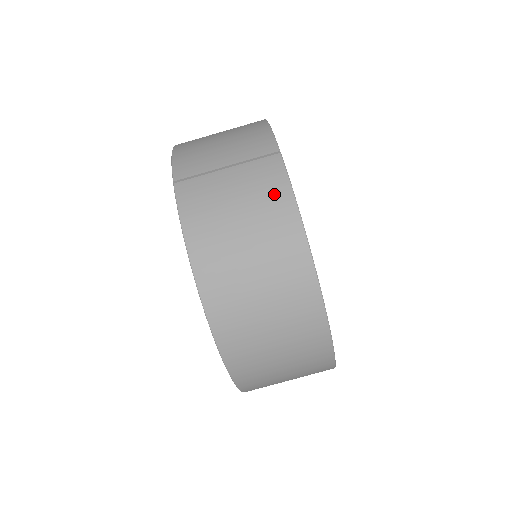
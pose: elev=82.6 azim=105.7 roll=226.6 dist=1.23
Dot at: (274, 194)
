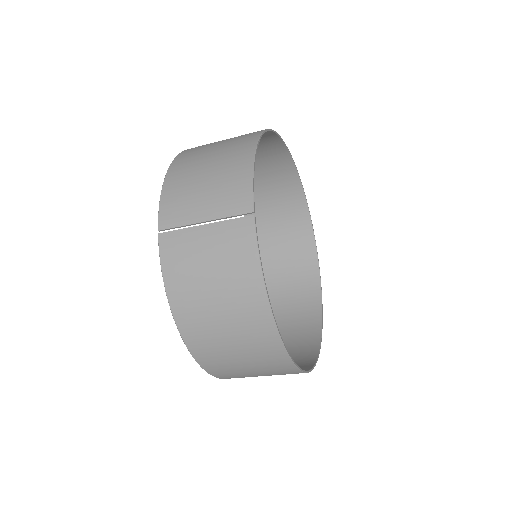
Dot at: (243, 262)
